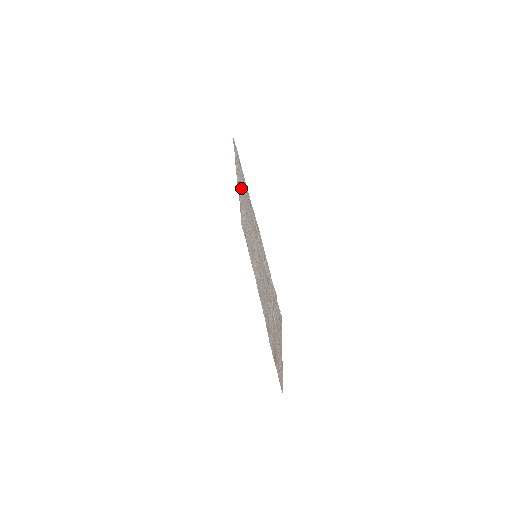
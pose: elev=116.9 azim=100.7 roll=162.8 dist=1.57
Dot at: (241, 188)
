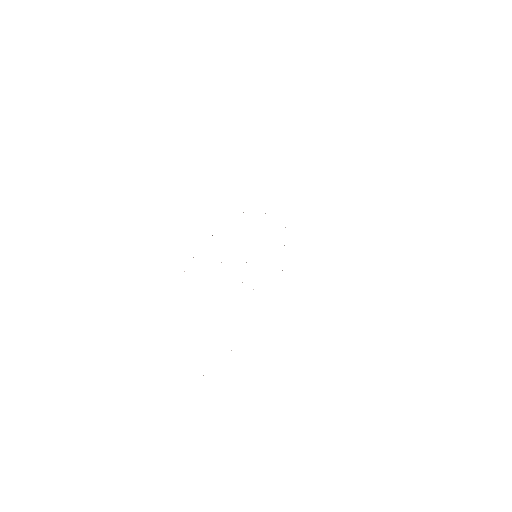
Dot at: occluded
